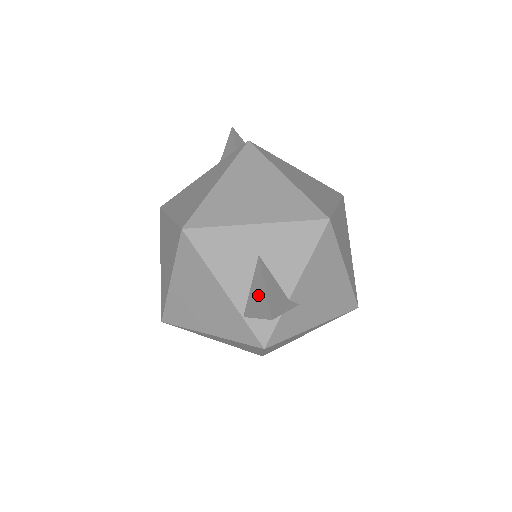
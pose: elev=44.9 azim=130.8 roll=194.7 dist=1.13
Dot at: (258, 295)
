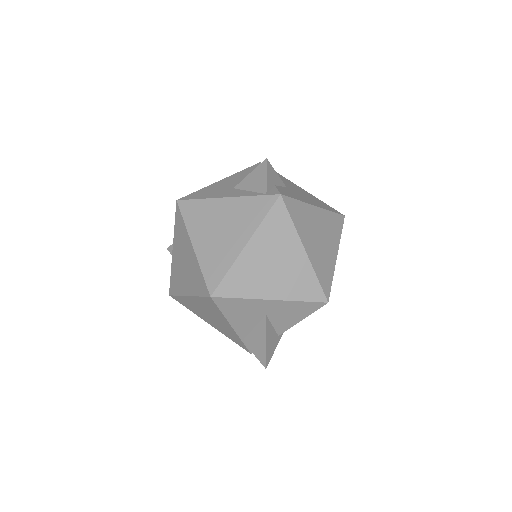
Dot at: (259, 342)
